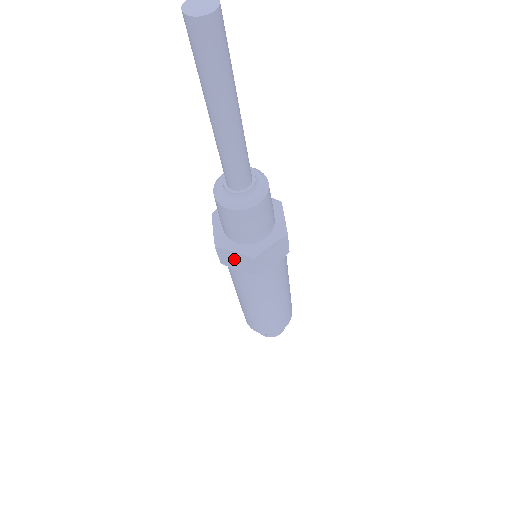
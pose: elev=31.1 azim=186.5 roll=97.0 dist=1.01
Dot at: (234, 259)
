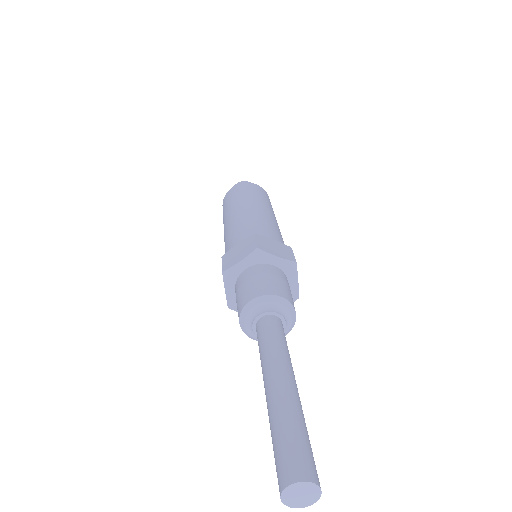
Dot at: occluded
